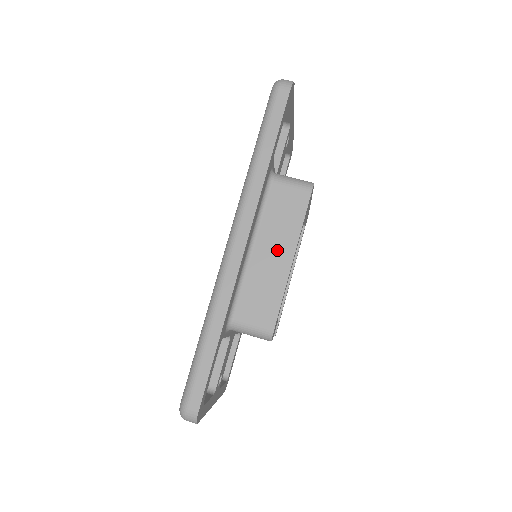
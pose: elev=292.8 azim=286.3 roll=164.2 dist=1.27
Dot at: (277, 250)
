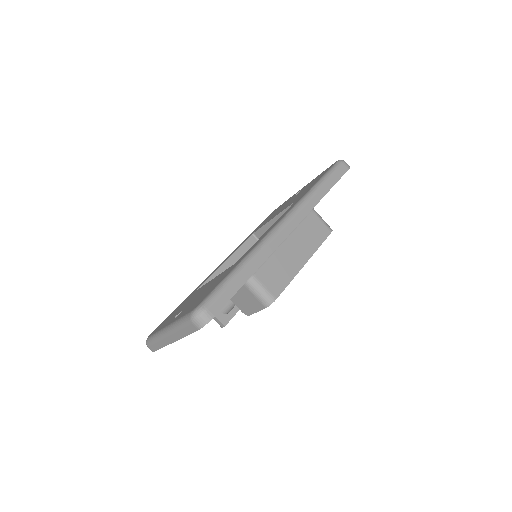
Dot at: (299, 251)
